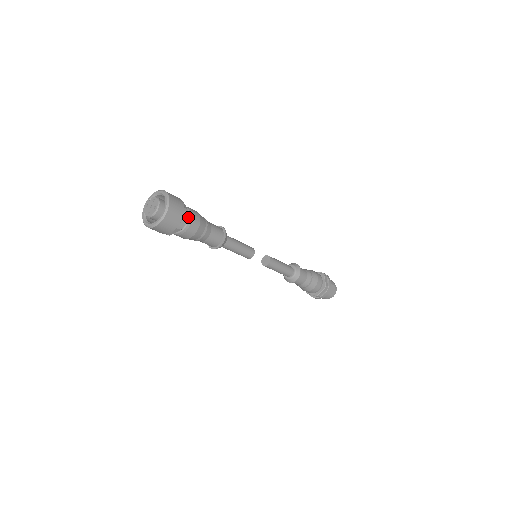
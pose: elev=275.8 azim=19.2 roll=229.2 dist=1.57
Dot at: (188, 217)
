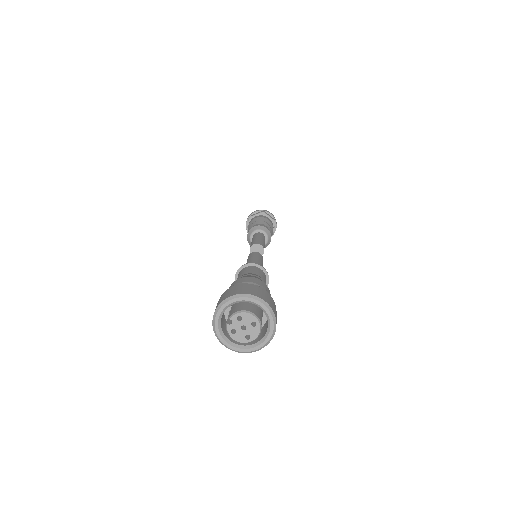
Dot at: occluded
